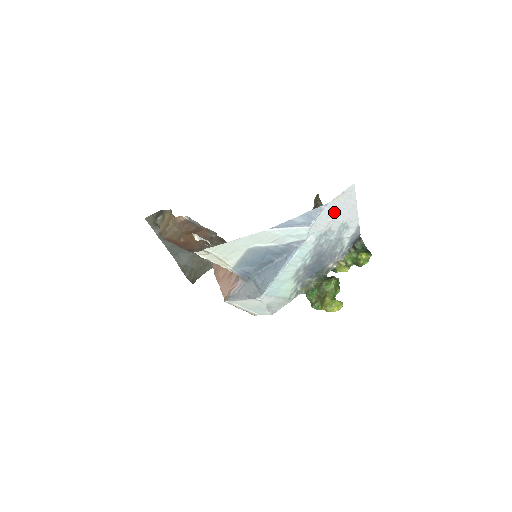
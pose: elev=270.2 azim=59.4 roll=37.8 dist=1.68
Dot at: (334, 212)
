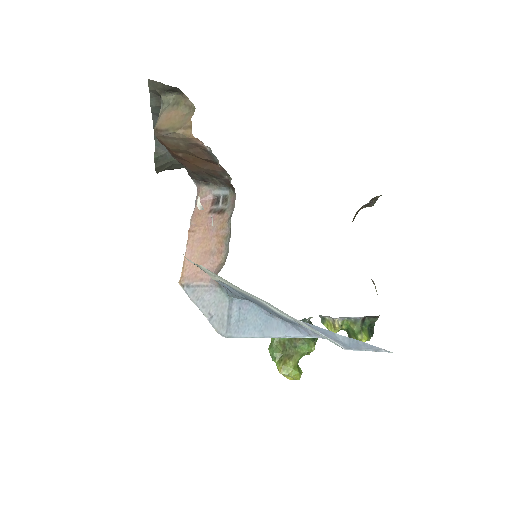
Dot at: occluded
